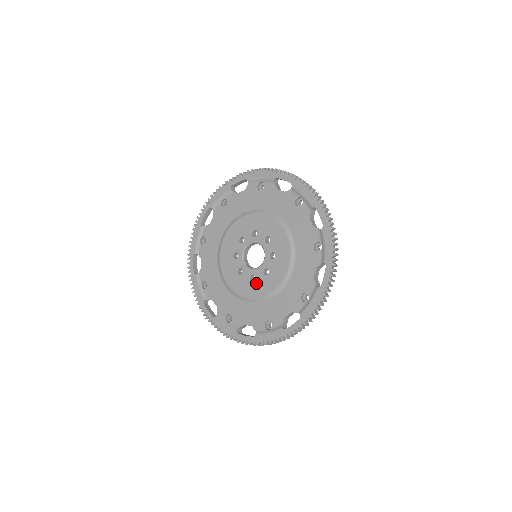
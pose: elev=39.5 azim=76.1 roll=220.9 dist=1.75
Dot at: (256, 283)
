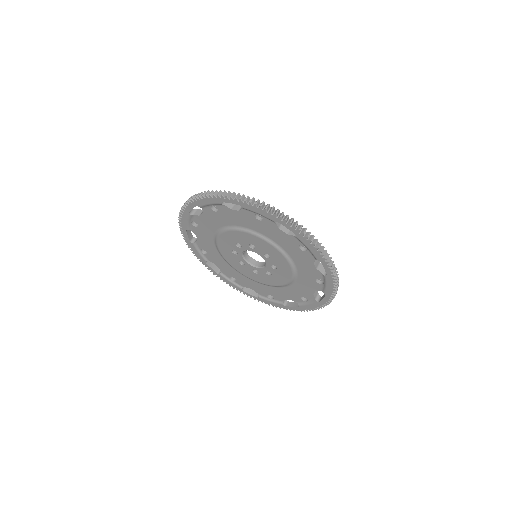
Dot at: (242, 267)
